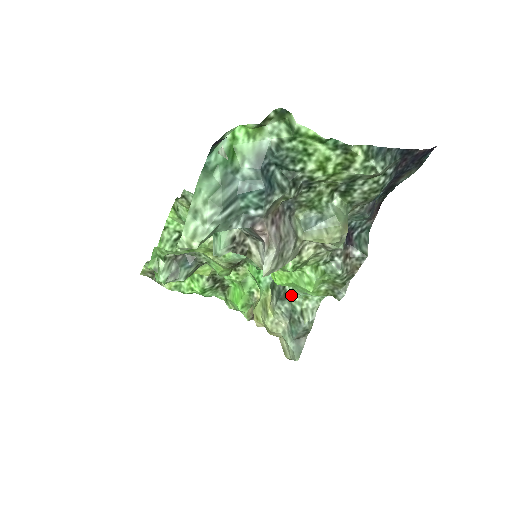
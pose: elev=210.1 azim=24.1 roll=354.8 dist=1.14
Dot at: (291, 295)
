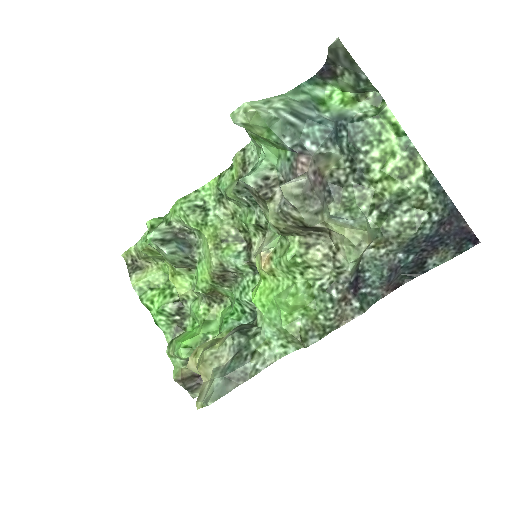
Dot at: (254, 334)
